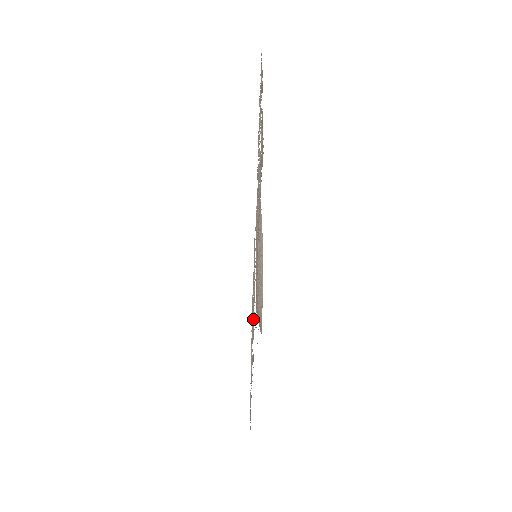
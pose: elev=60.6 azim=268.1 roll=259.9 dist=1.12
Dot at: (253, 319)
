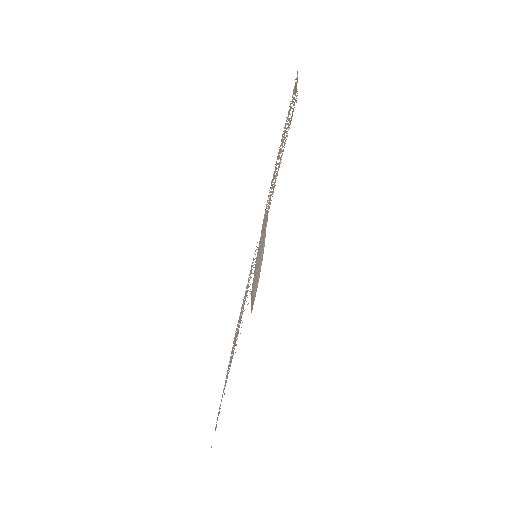
Dot at: occluded
